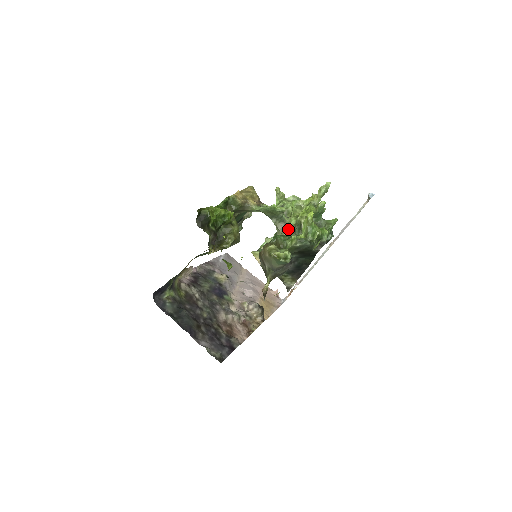
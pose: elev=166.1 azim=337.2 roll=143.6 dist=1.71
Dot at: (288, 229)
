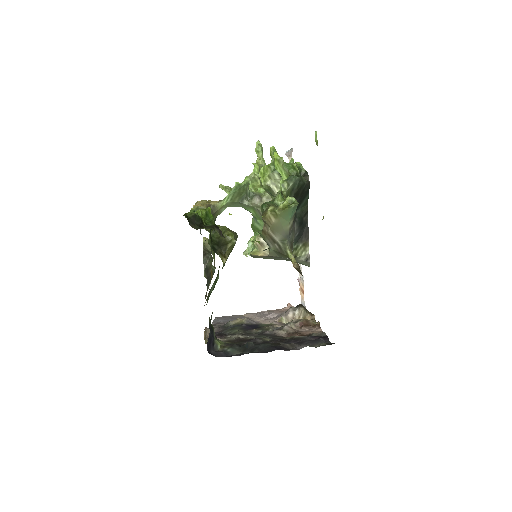
Dot at: (264, 197)
